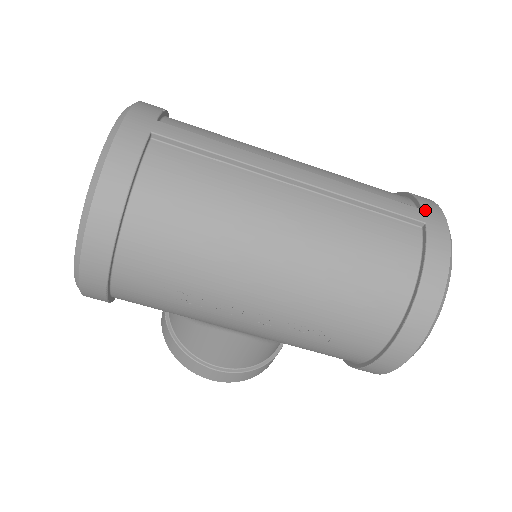
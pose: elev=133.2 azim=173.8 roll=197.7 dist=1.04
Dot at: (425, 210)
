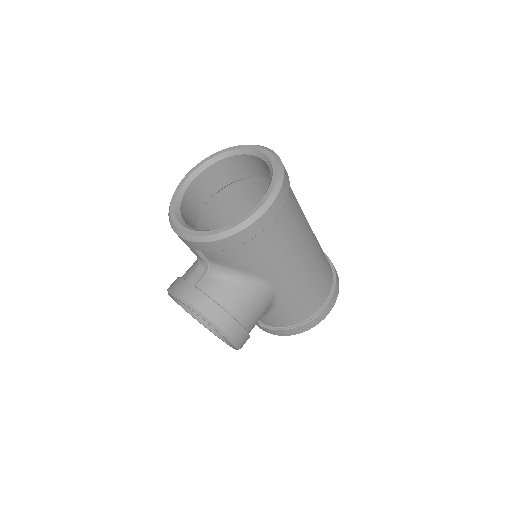
Dot at: occluded
